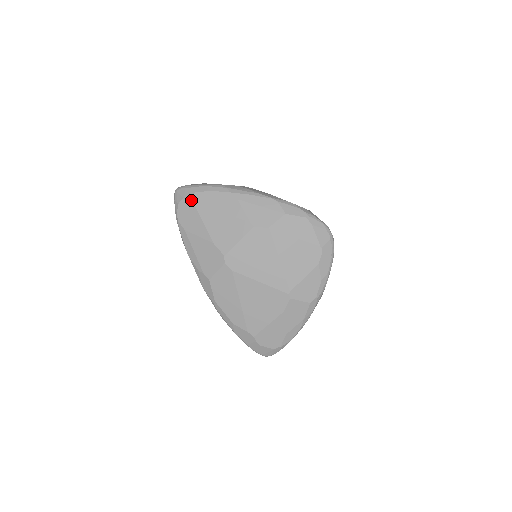
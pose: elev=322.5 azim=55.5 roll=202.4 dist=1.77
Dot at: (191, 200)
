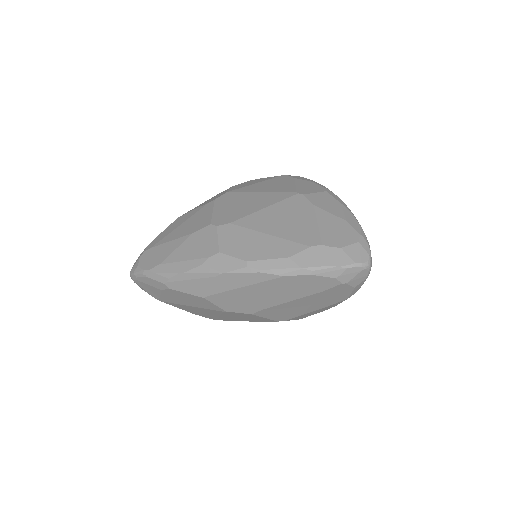
Dot at: (147, 250)
